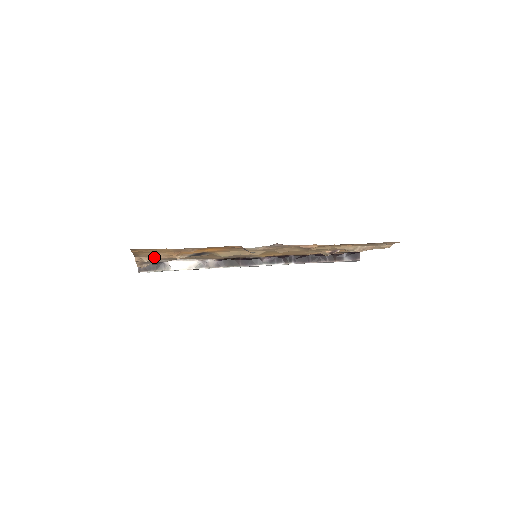
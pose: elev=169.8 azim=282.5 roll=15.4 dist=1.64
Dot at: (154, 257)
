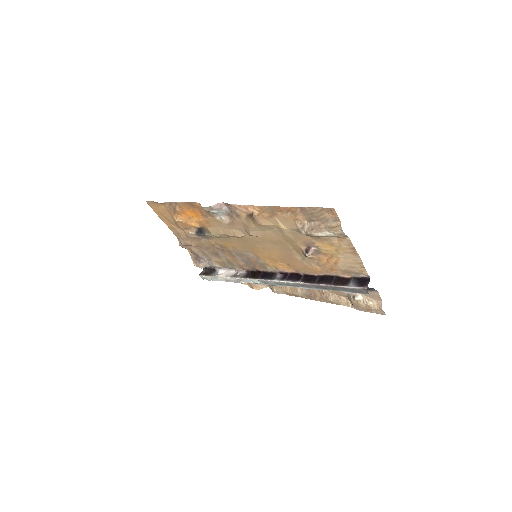
Dot at: (182, 236)
